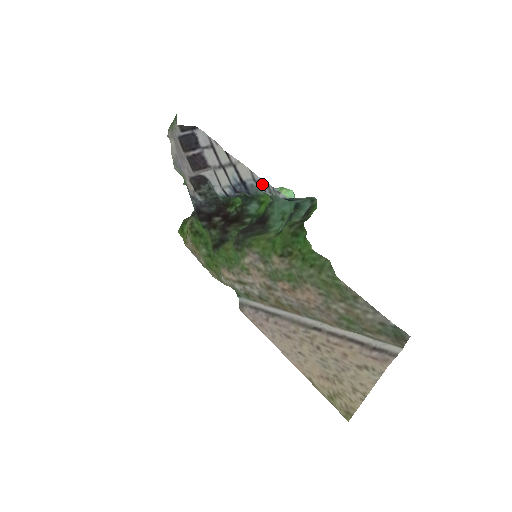
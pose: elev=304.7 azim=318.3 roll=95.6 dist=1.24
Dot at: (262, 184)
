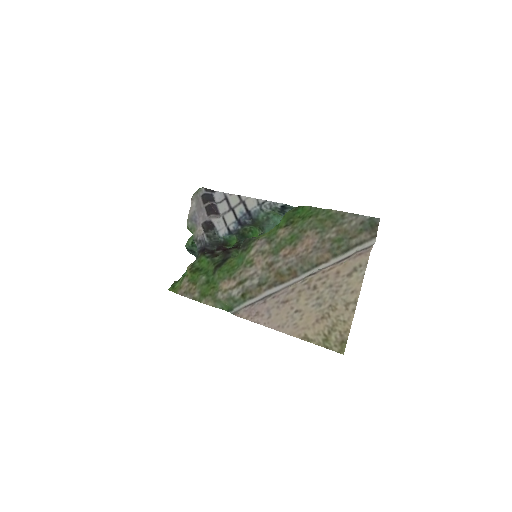
Dot at: (265, 204)
